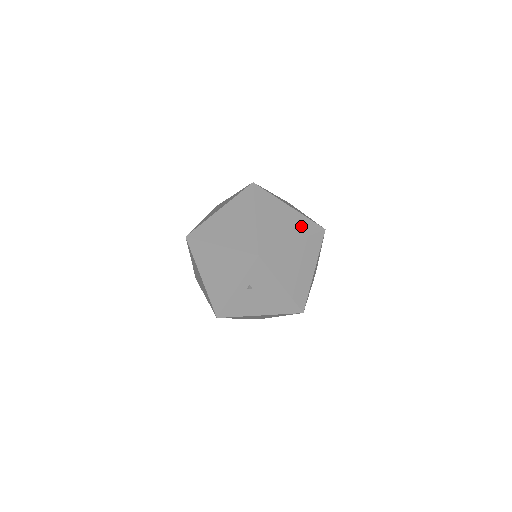
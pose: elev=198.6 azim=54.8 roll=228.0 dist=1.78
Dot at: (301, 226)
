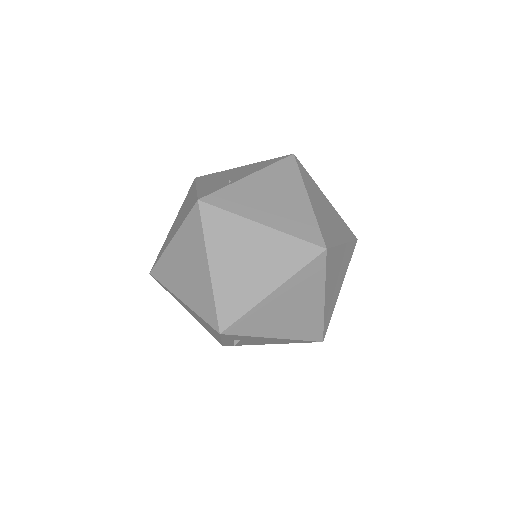
Dot at: (283, 258)
